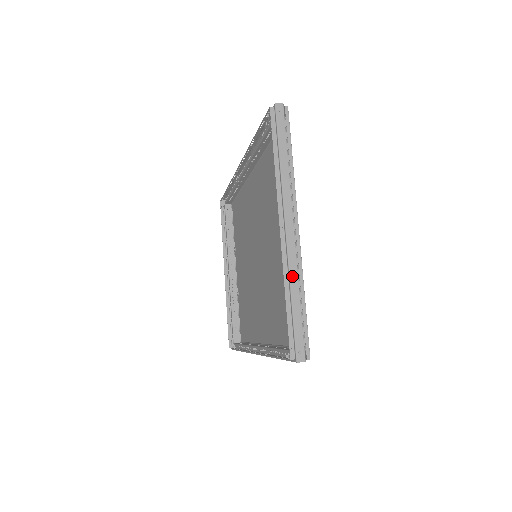
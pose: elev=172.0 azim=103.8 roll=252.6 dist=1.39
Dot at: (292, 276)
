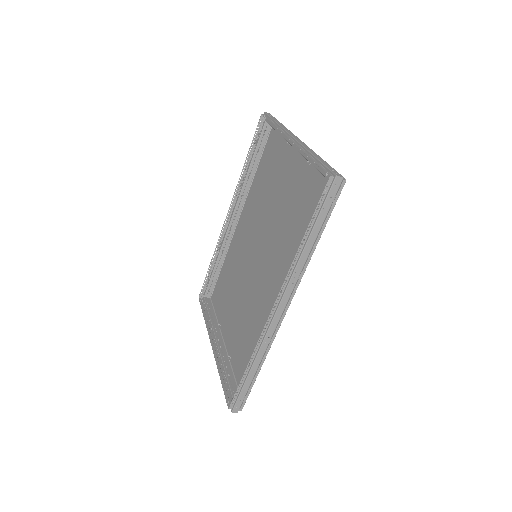
Dot at: (310, 150)
